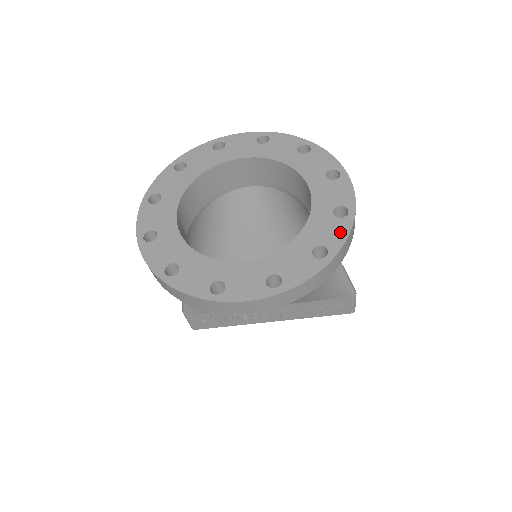
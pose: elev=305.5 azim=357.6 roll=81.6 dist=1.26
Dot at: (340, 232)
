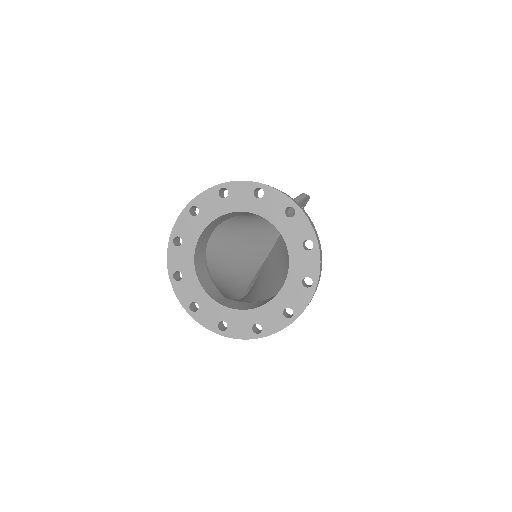
Dot at: (304, 224)
